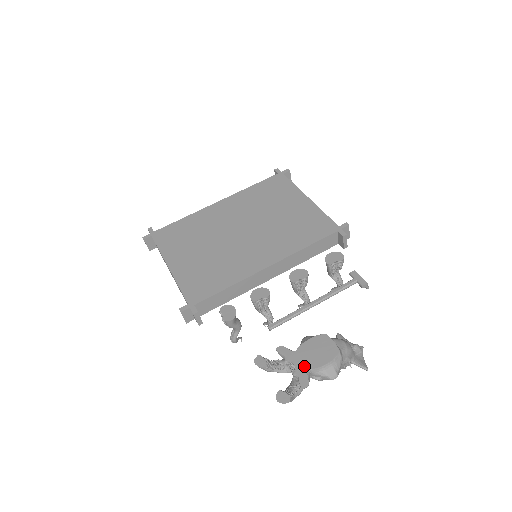
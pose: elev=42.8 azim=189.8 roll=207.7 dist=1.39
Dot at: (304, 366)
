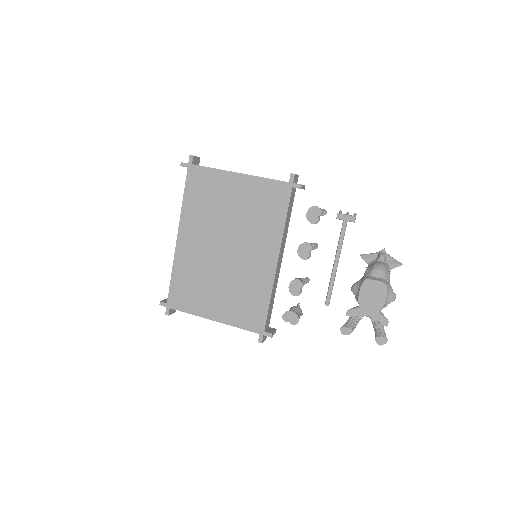
Dot at: (374, 312)
